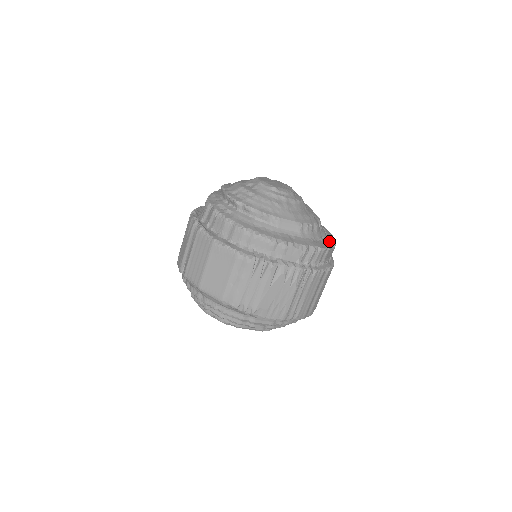
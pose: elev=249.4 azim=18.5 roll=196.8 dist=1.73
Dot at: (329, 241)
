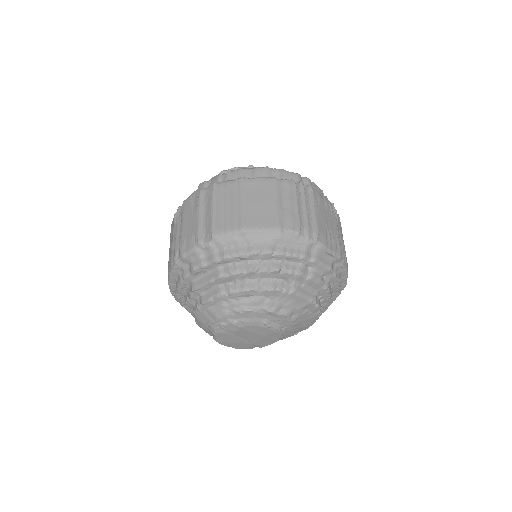
Dot at: occluded
